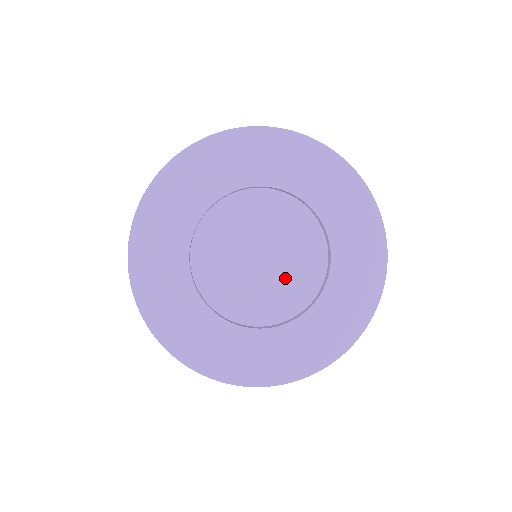
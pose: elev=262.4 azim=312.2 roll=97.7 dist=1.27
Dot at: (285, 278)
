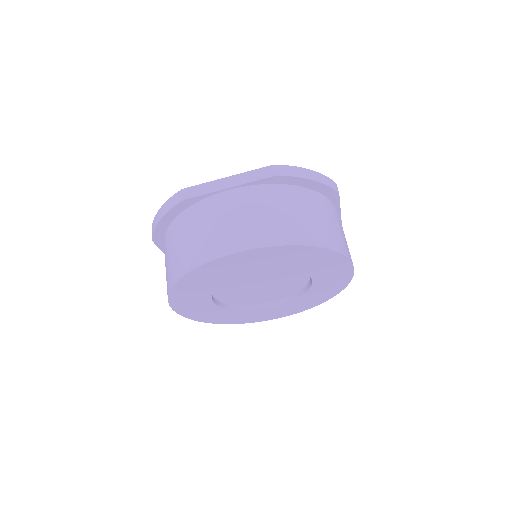
Dot at: (267, 293)
